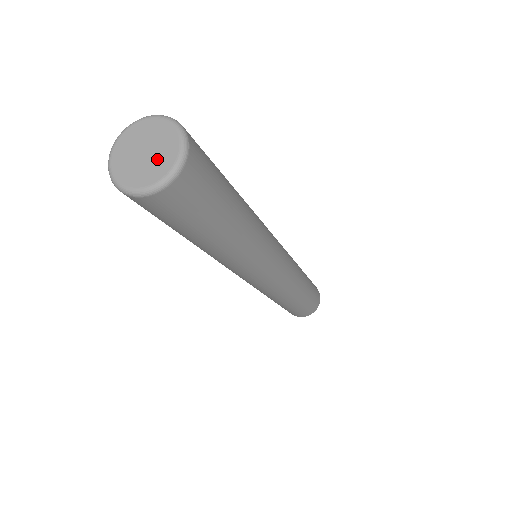
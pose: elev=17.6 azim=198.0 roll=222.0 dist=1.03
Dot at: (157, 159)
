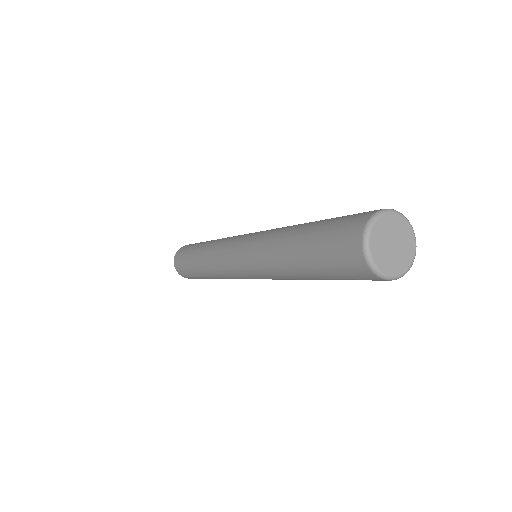
Dot at: (403, 239)
